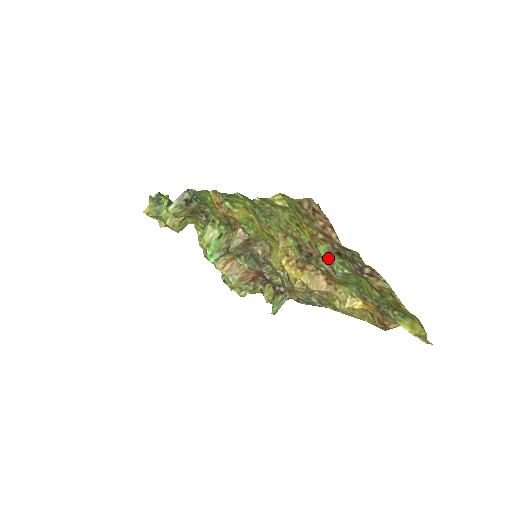
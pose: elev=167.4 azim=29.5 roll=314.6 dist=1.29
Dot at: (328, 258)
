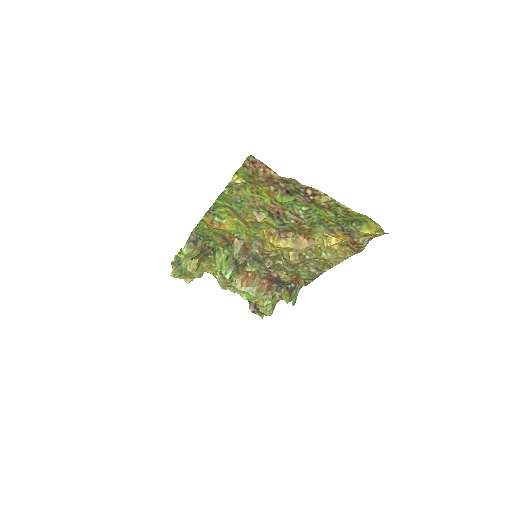
Dot at: (284, 201)
